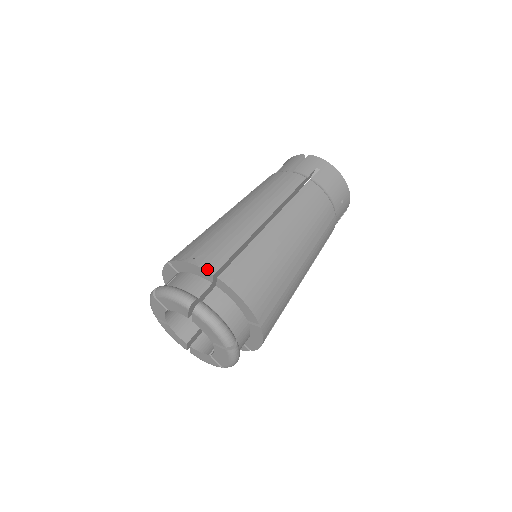
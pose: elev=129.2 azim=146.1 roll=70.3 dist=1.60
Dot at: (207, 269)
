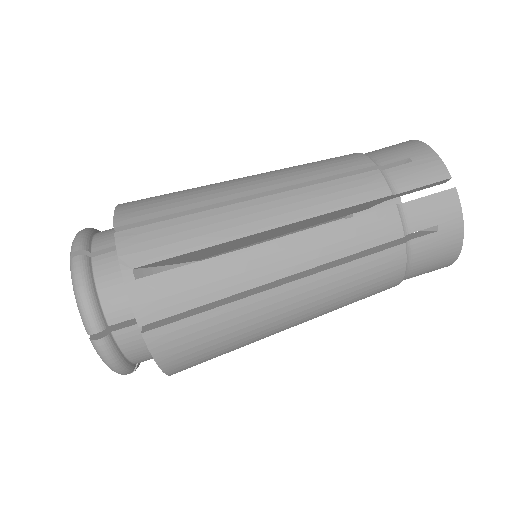
Dot at: (137, 313)
